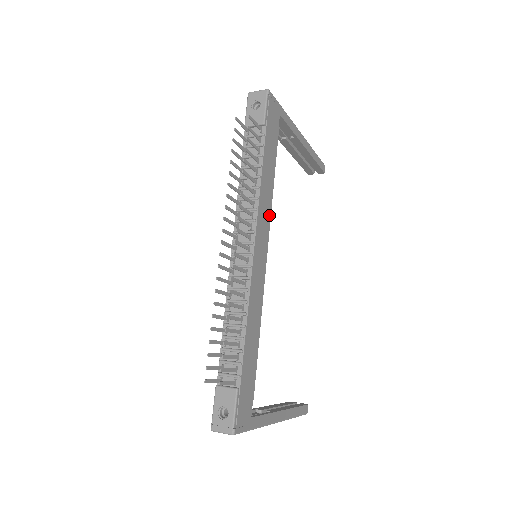
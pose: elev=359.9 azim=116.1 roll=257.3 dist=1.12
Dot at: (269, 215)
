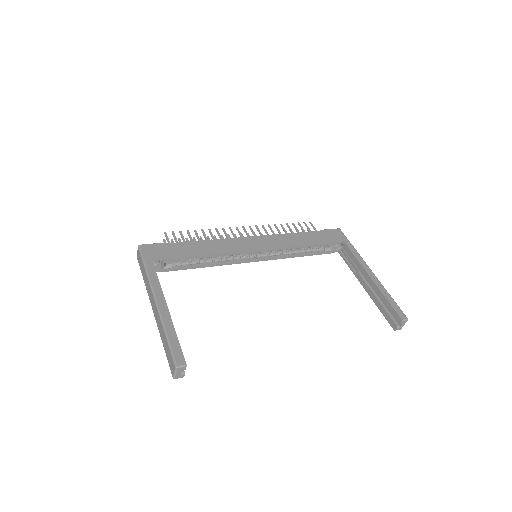
Dot at: (282, 246)
